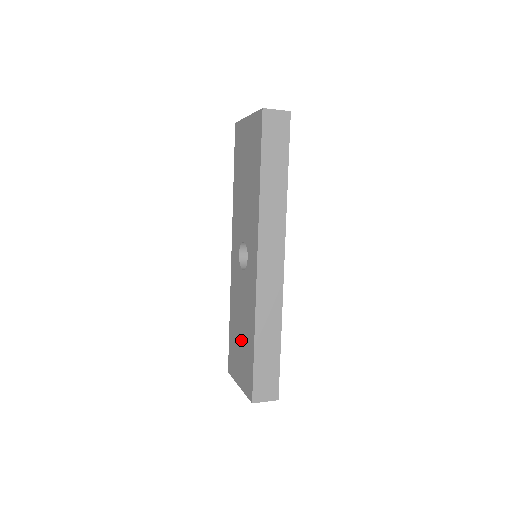
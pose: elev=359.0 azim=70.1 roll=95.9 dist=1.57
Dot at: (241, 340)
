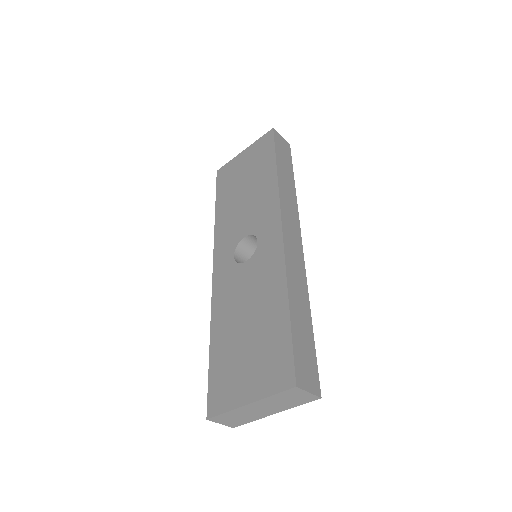
Dot at: (250, 335)
